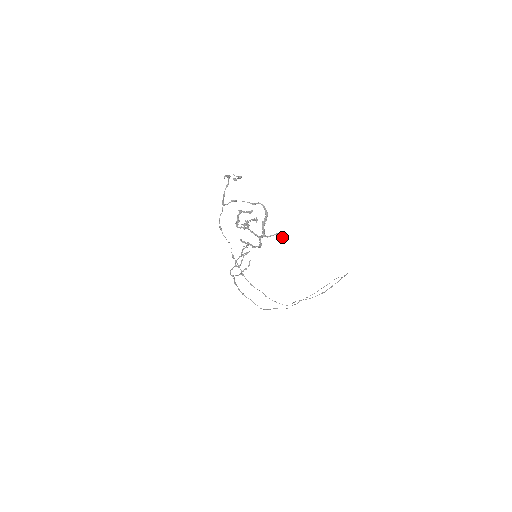
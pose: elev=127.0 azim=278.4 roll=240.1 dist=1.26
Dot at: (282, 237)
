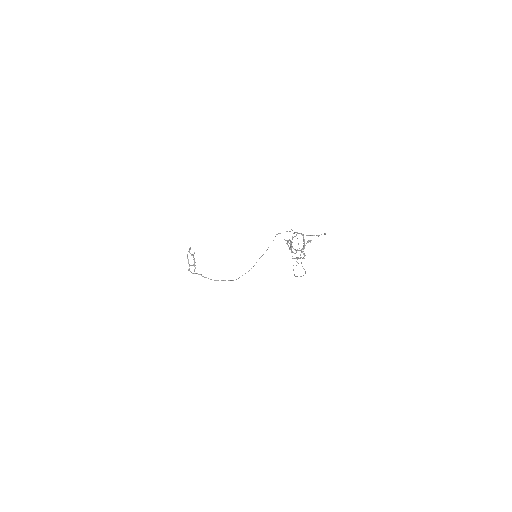
Dot at: (310, 242)
